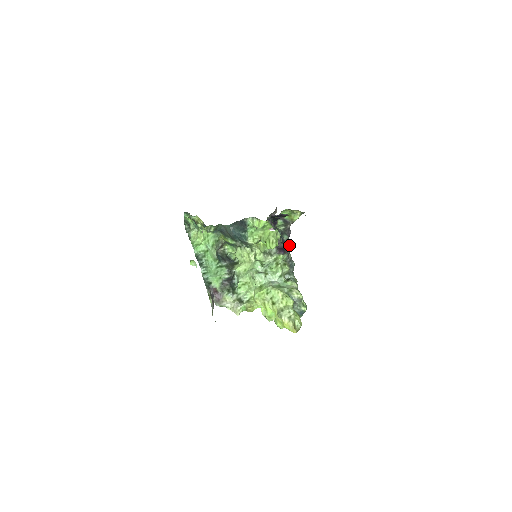
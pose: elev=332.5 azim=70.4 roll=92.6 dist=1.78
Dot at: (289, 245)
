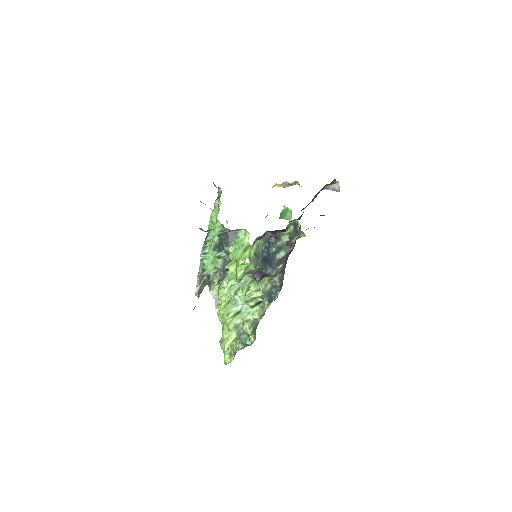
Dot at: (282, 264)
